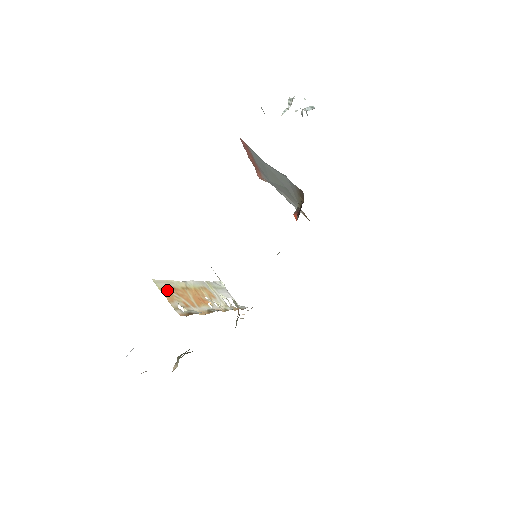
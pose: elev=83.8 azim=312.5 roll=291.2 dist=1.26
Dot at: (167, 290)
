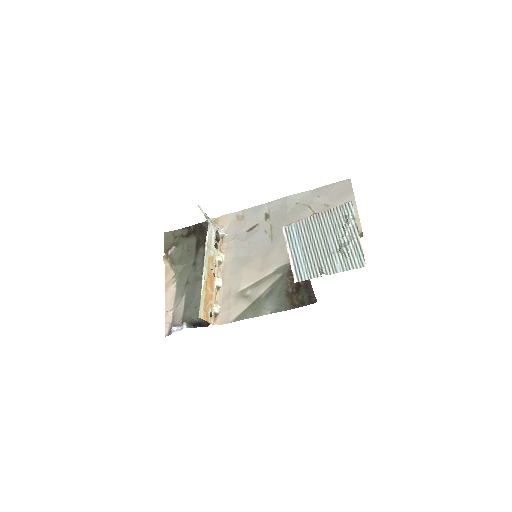
Dot at: (205, 312)
